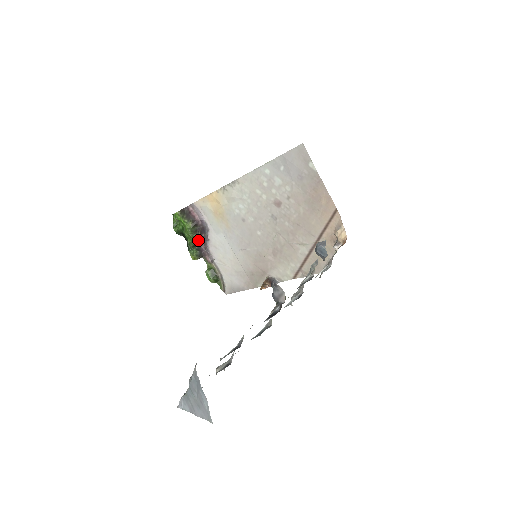
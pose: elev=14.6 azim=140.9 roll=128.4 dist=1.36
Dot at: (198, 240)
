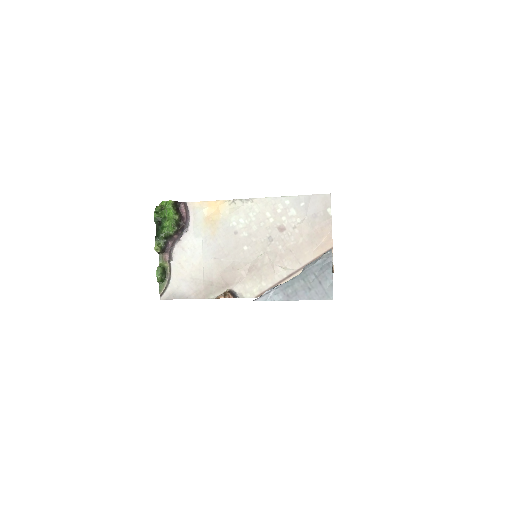
Dot at: (173, 234)
